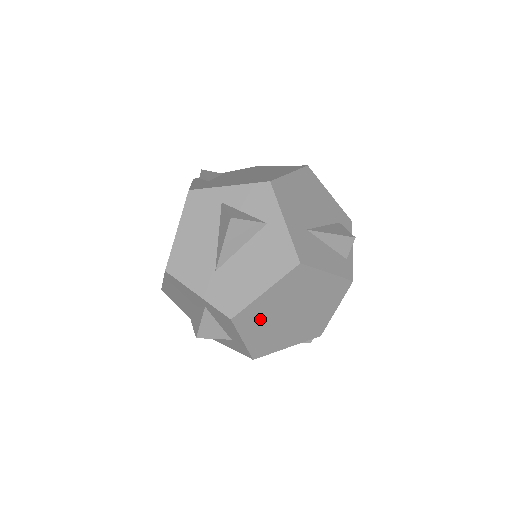
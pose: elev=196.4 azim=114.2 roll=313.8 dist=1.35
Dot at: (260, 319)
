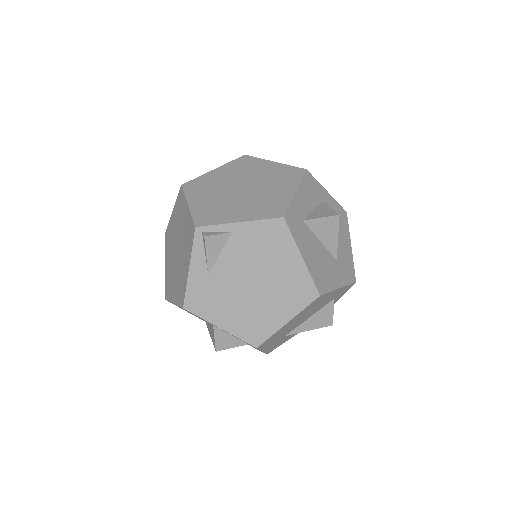
Dot at: occluded
